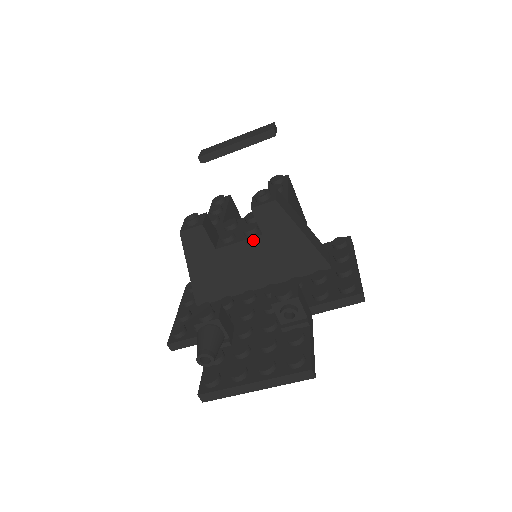
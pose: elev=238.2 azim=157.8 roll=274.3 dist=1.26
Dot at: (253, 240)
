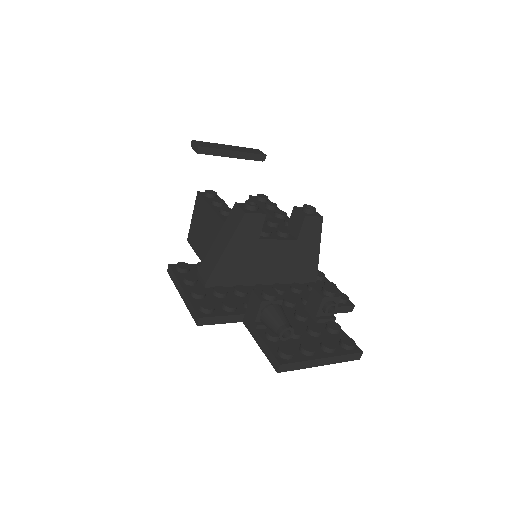
Dot at: (288, 242)
